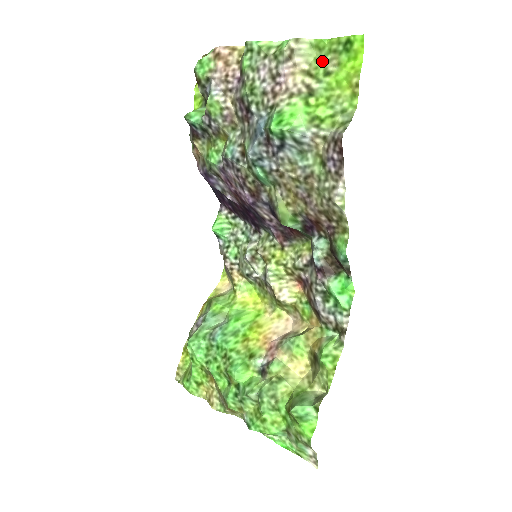
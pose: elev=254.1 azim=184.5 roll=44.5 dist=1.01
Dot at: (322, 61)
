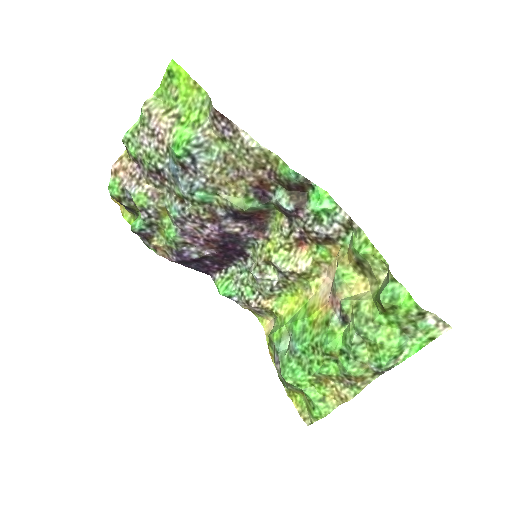
Dot at: (168, 98)
